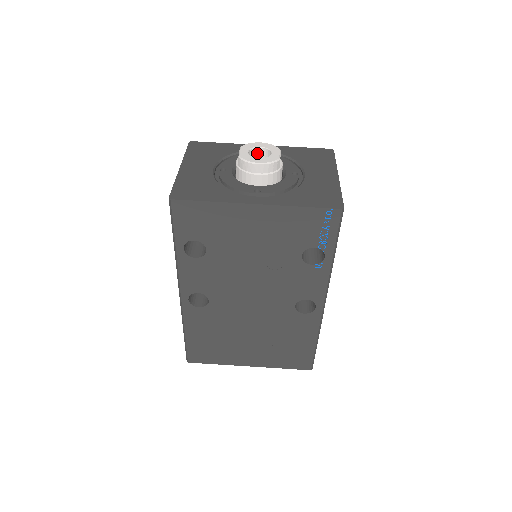
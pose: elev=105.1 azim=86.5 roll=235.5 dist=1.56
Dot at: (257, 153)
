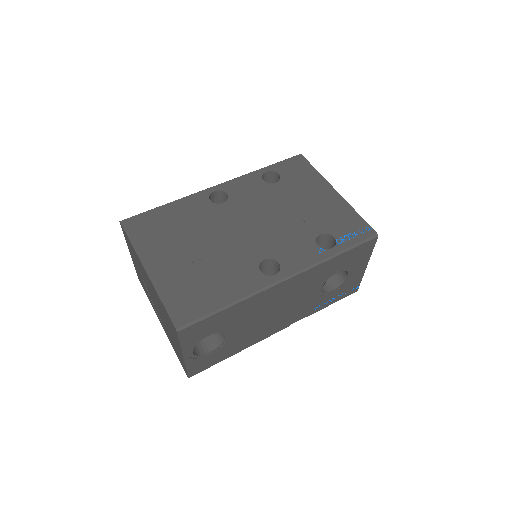
Dot at: occluded
